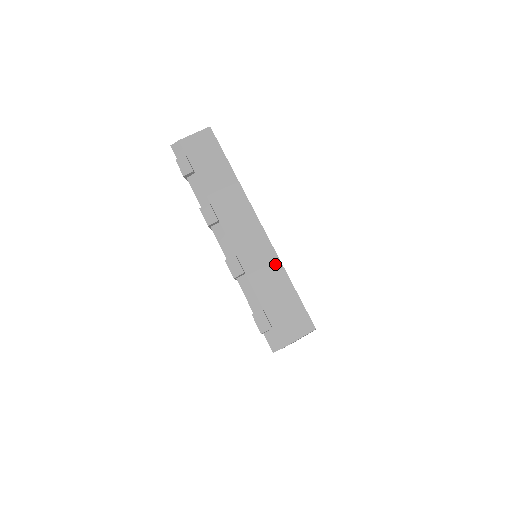
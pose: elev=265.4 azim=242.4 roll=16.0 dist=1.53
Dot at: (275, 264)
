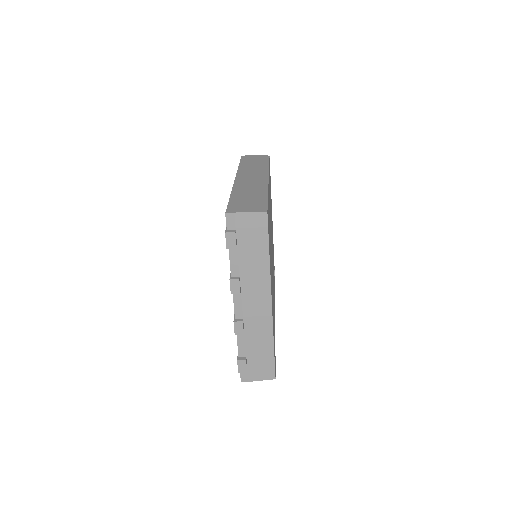
Dot at: (268, 334)
